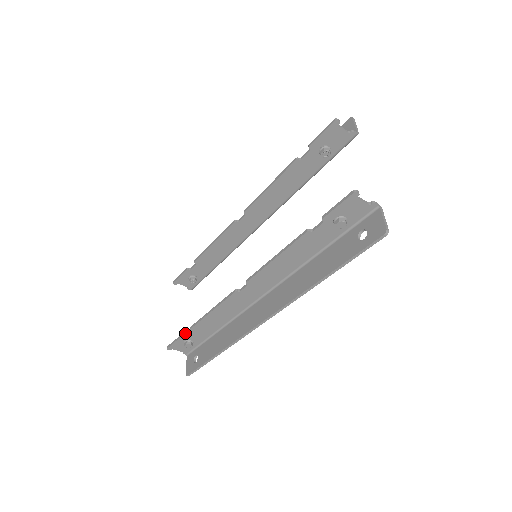
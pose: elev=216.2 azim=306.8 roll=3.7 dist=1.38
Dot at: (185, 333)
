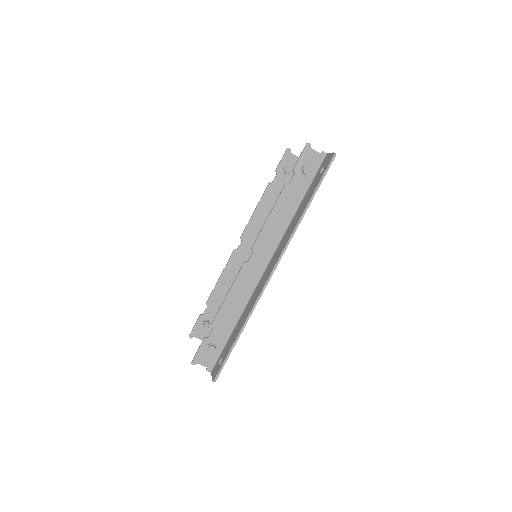
Dot at: occluded
